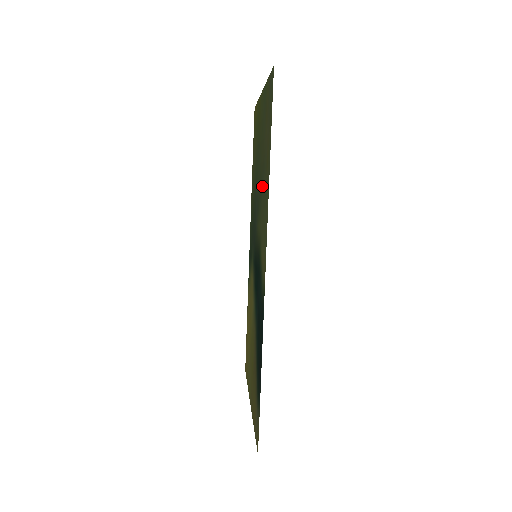
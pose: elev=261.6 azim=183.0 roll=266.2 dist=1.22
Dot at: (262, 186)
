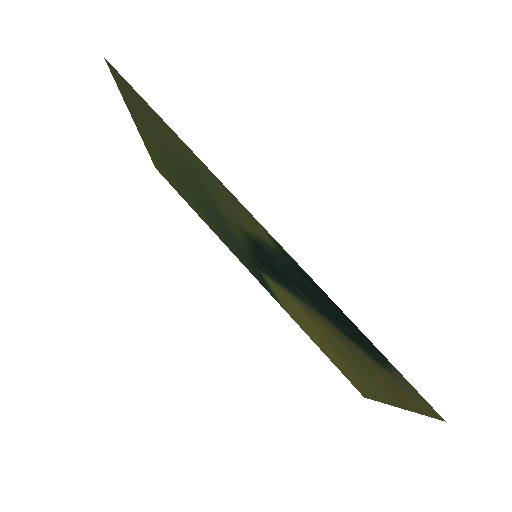
Dot at: (196, 179)
